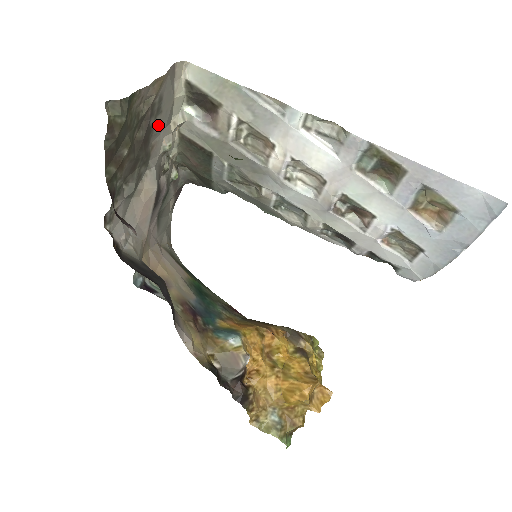
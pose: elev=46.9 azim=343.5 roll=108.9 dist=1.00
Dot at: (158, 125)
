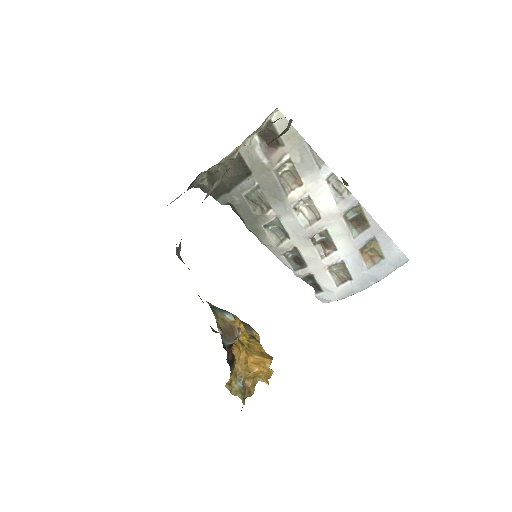
Dot at: occluded
